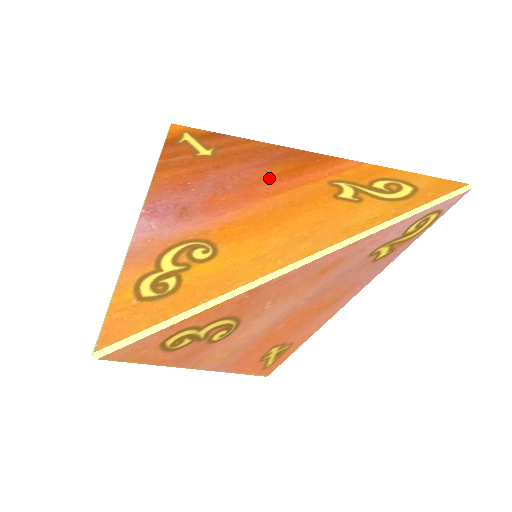
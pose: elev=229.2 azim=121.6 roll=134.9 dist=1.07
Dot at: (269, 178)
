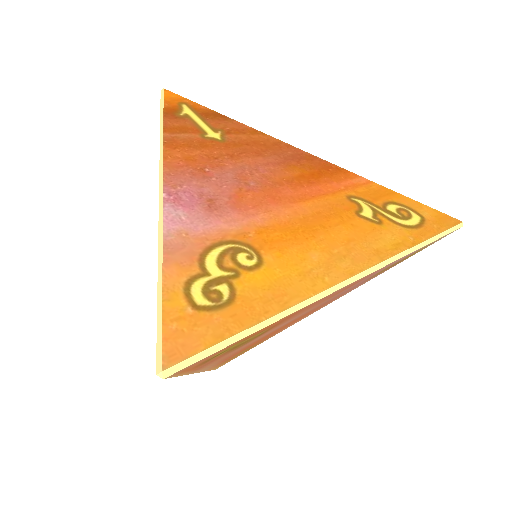
Dot at: (290, 180)
